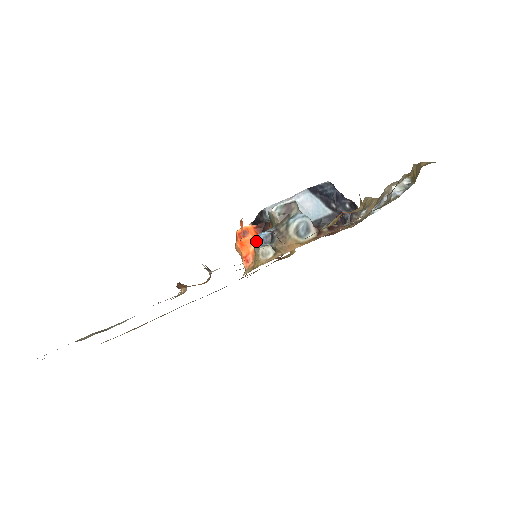
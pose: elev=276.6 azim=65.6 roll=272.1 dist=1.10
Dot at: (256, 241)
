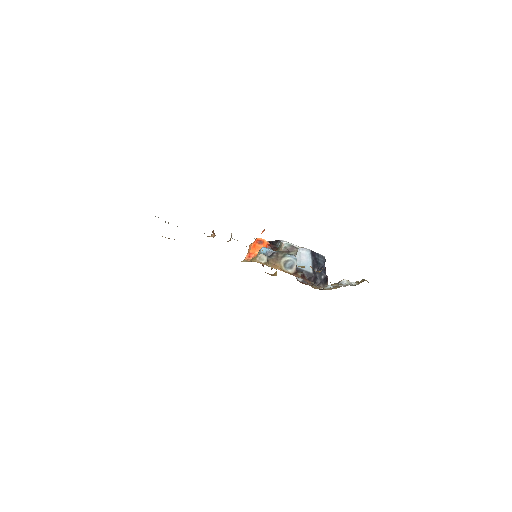
Dot at: (263, 249)
